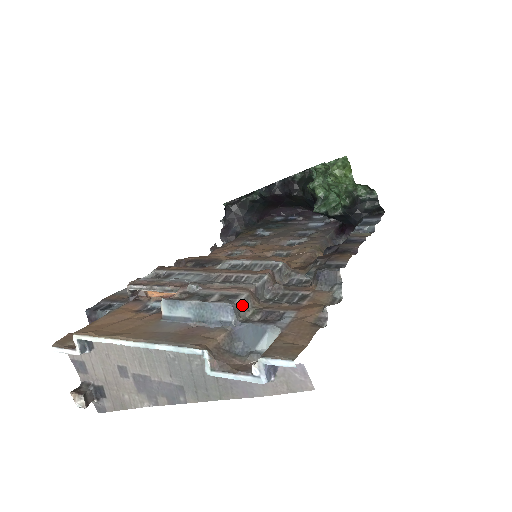
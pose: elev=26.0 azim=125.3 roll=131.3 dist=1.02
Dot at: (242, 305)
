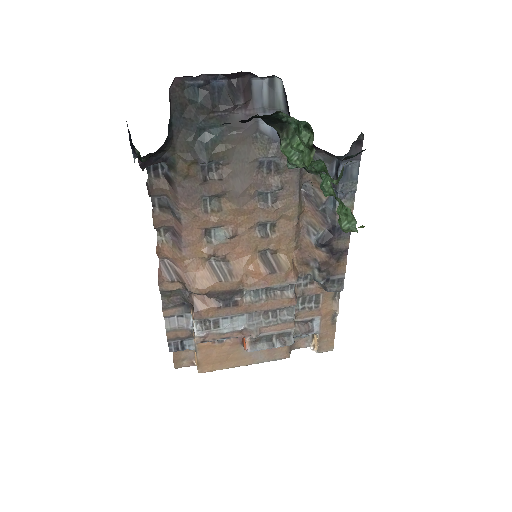
Dot at: occluded
